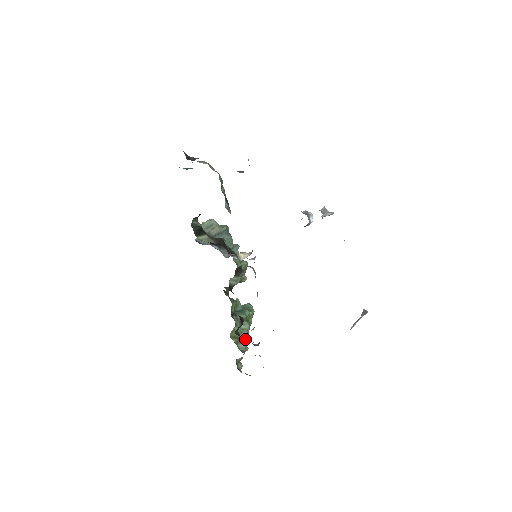
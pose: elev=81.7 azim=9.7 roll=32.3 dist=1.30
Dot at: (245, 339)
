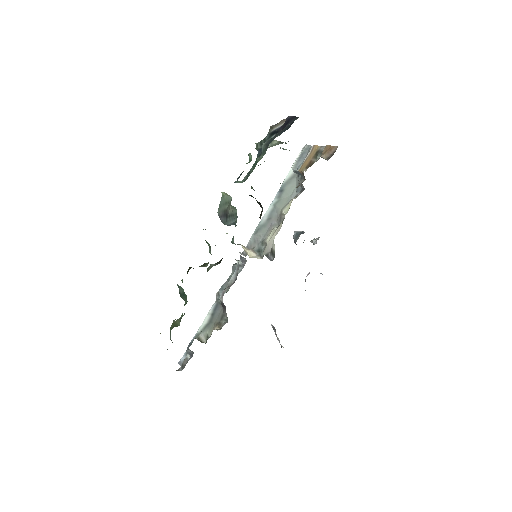
Dot at: occluded
